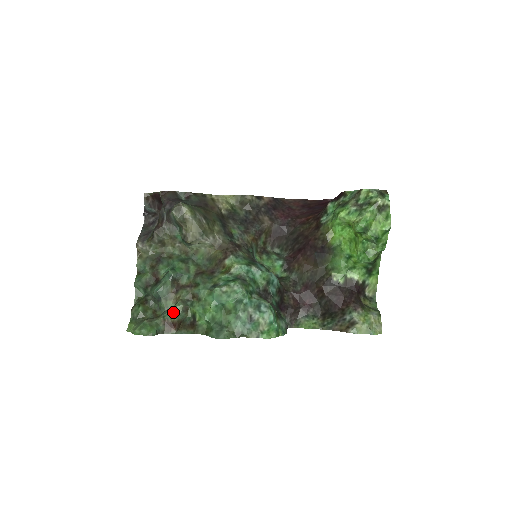
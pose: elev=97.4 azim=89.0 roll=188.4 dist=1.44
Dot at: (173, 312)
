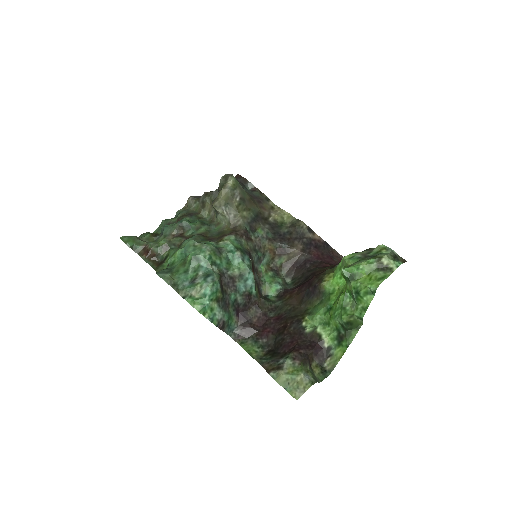
Dot at: (156, 242)
